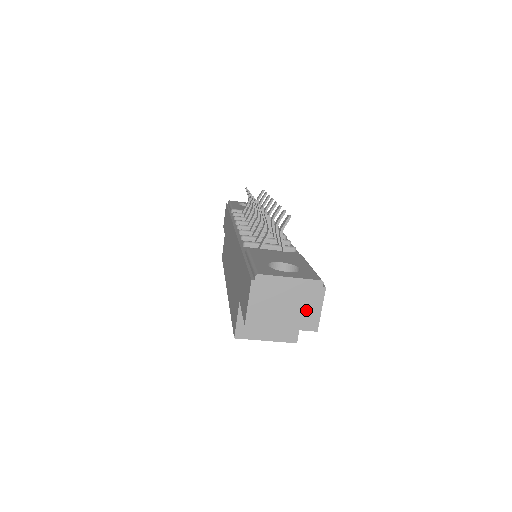
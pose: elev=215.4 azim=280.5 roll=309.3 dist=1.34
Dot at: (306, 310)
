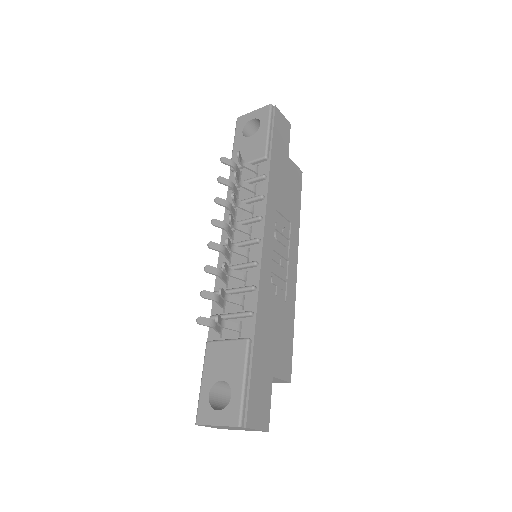
Dot at: (247, 429)
